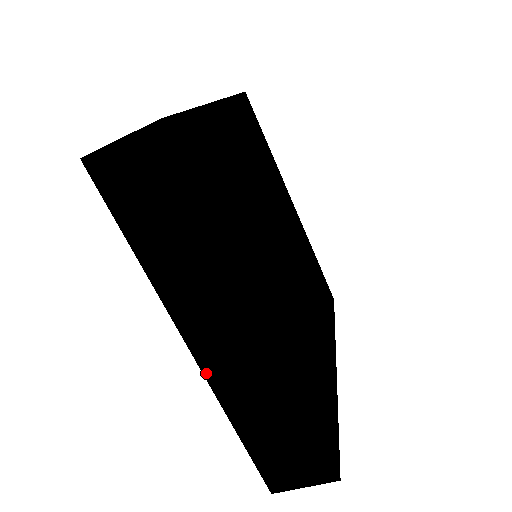
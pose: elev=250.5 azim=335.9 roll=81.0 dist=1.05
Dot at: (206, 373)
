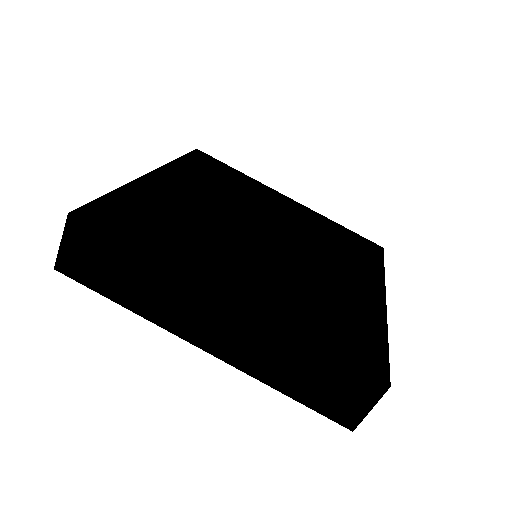
Dot at: (225, 360)
